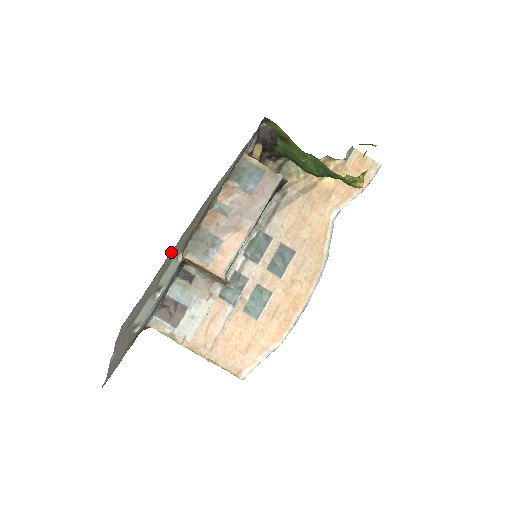
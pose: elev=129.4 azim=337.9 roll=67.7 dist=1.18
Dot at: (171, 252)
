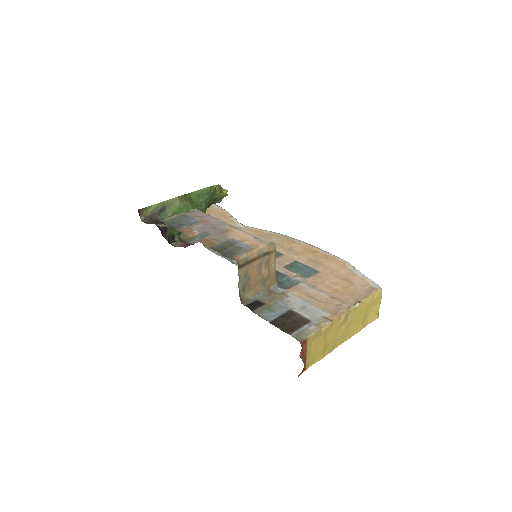
Dot at: occluded
